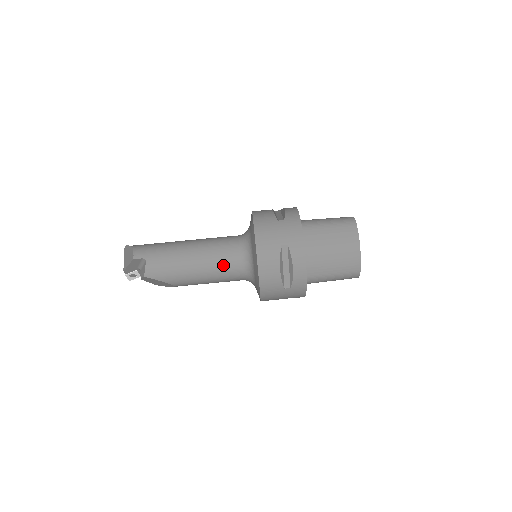
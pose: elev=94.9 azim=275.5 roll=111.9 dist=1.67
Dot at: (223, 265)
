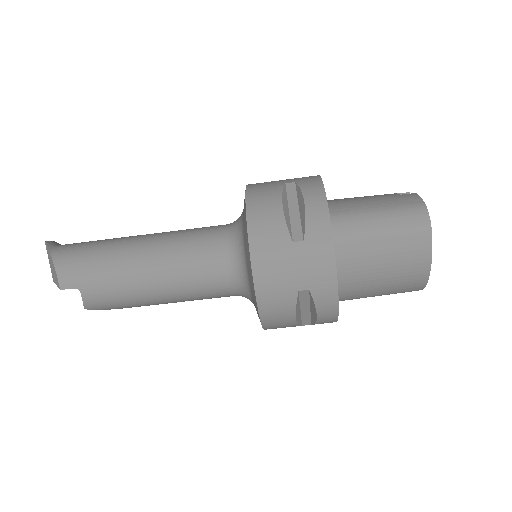
Dot at: (204, 292)
